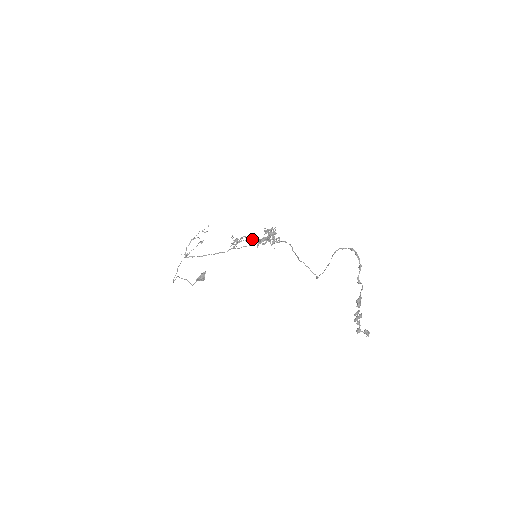
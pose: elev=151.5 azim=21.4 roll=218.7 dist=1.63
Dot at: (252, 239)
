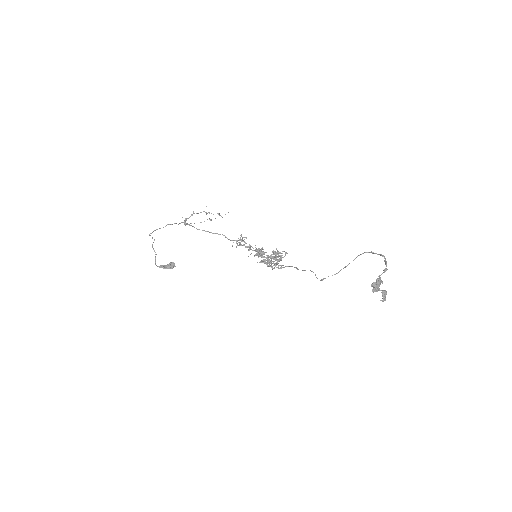
Dot at: (258, 248)
